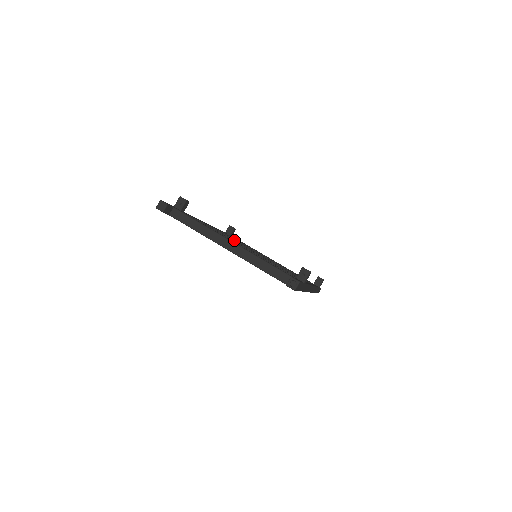
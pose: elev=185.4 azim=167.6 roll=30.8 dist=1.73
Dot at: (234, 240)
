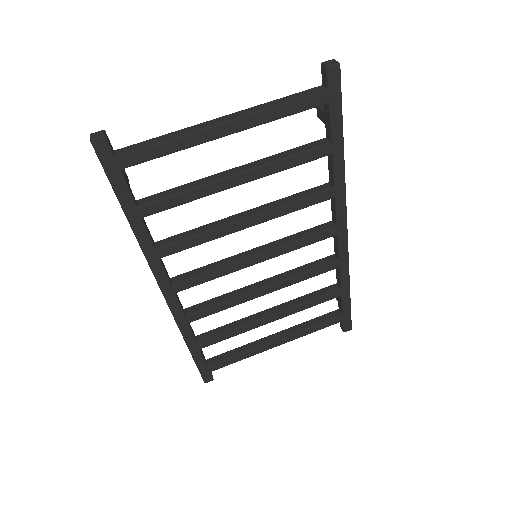
Dot at: (217, 223)
